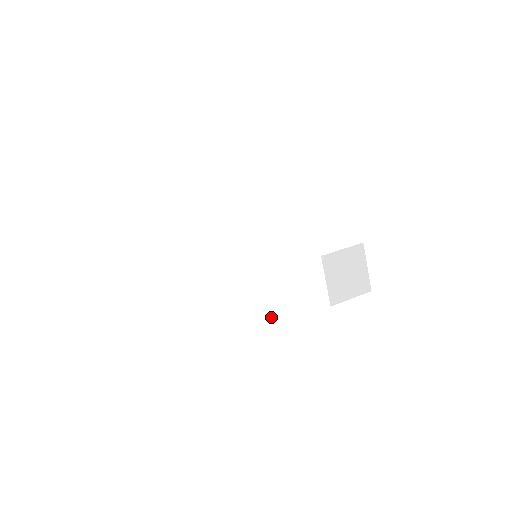
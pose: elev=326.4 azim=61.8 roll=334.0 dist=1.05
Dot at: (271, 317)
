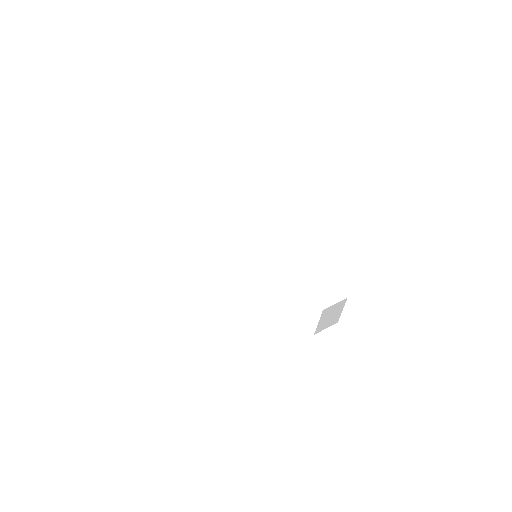
Dot at: (275, 335)
